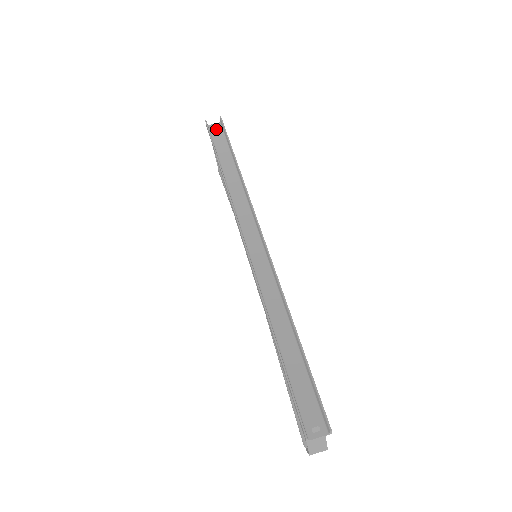
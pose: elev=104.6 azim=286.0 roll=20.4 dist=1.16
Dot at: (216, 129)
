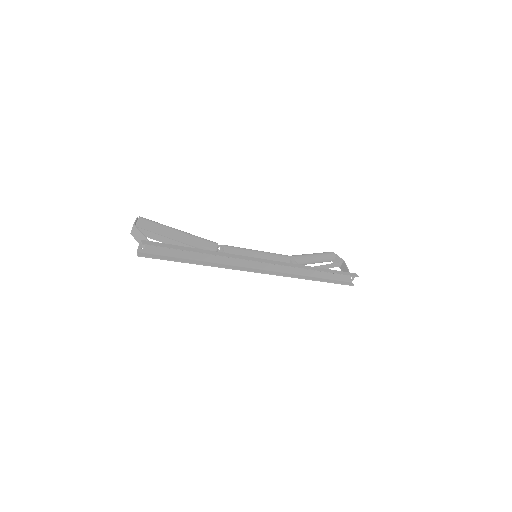
Dot at: (147, 248)
